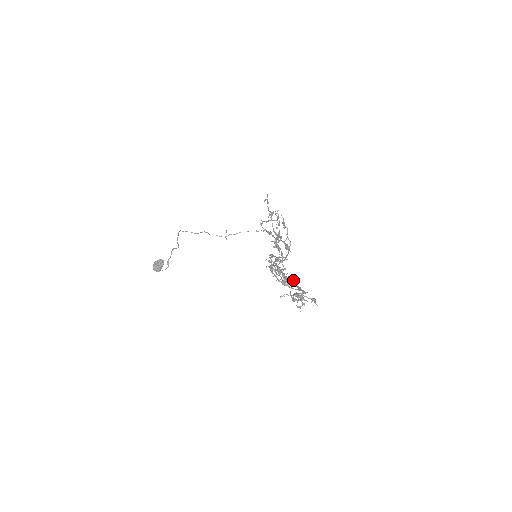
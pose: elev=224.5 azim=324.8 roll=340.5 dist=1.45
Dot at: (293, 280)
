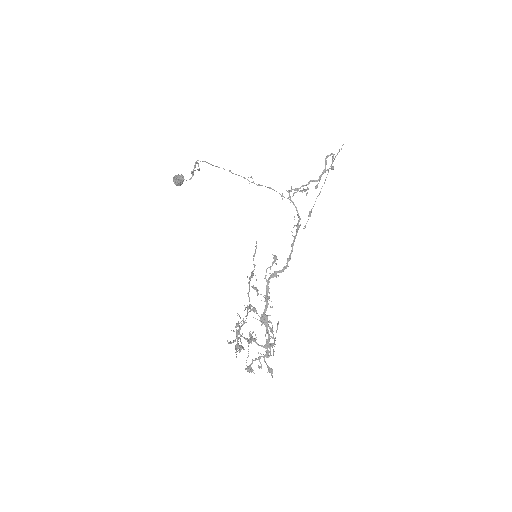
Dot at: (271, 323)
